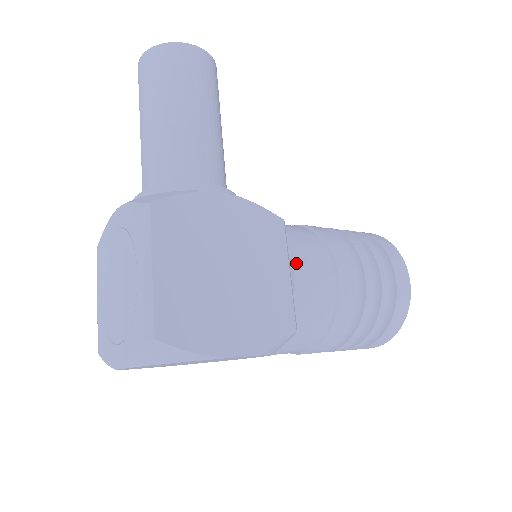
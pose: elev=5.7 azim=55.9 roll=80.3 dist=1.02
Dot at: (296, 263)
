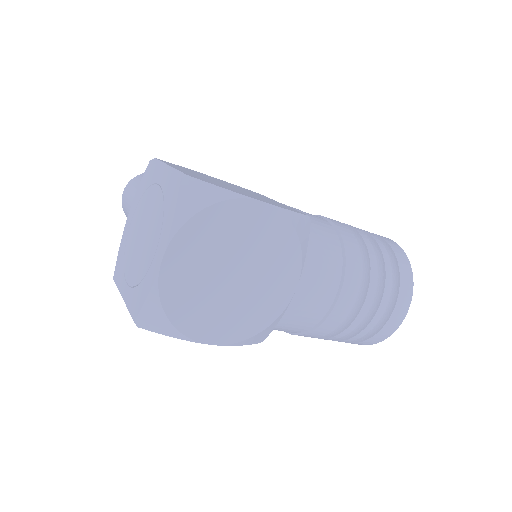
Dot at: occluded
